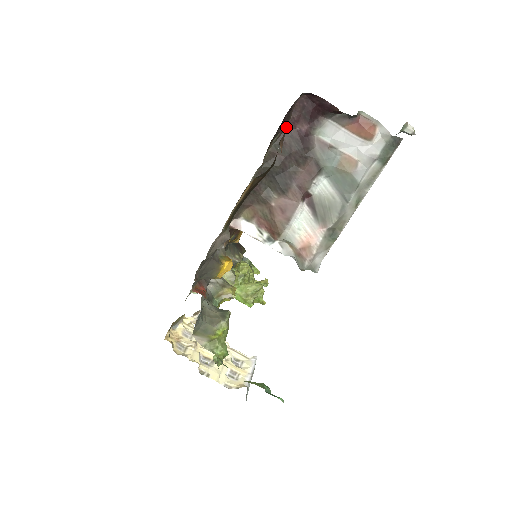
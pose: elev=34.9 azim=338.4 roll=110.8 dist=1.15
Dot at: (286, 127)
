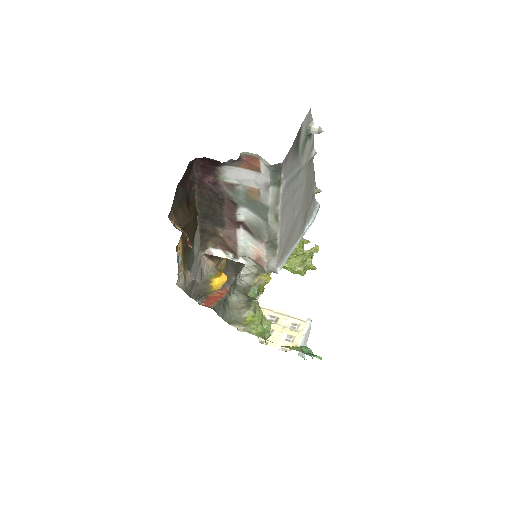
Dot at: (198, 183)
